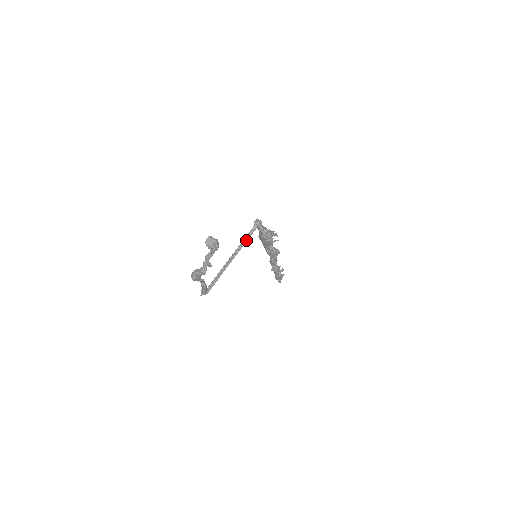
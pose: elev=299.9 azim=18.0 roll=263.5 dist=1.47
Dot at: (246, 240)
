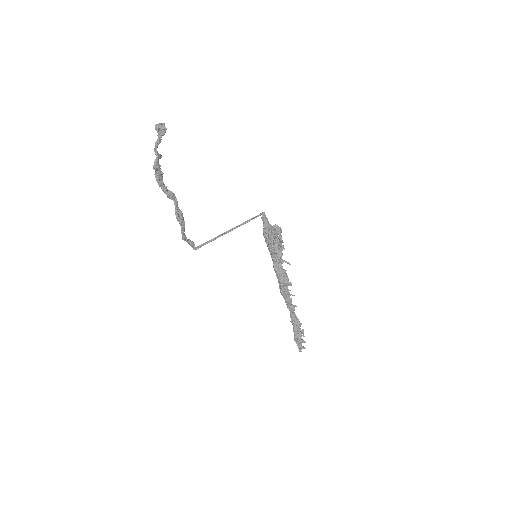
Dot at: (247, 222)
